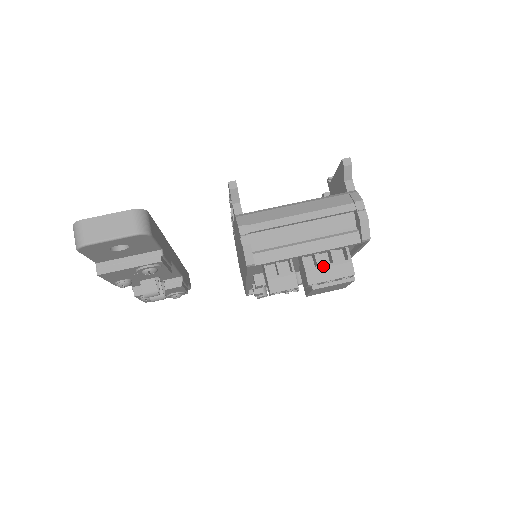
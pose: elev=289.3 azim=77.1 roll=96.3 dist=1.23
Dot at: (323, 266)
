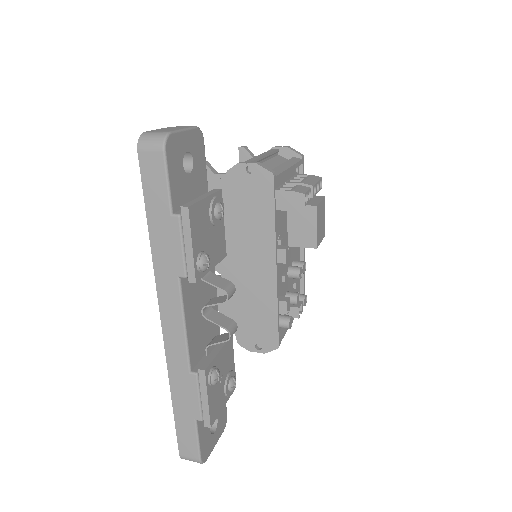
Dot at: (304, 179)
